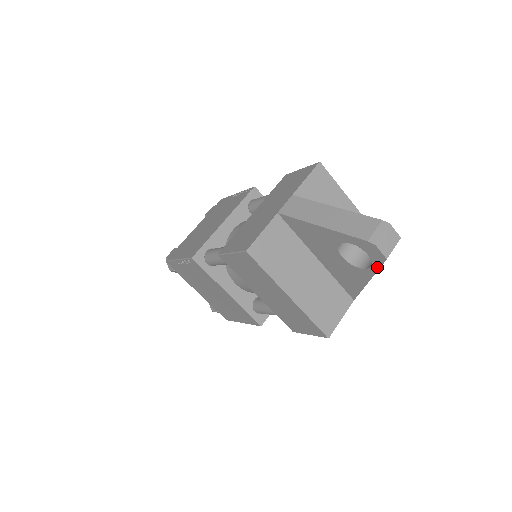
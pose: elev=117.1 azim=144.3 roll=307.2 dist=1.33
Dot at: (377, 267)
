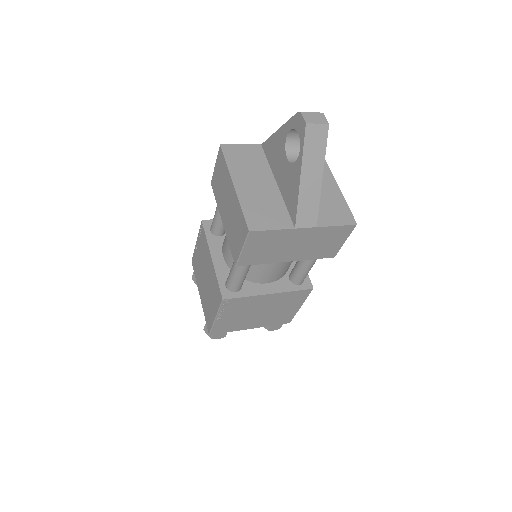
Dot at: (303, 144)
